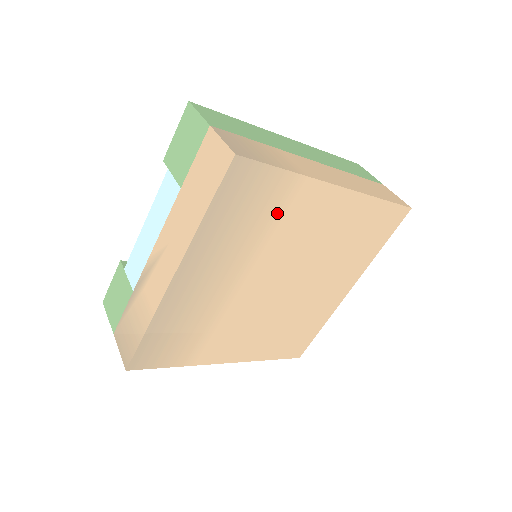
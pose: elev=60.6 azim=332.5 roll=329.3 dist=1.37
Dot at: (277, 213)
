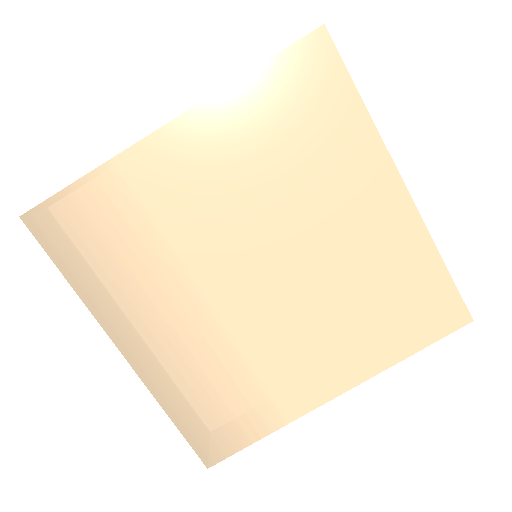
Dot at: (136, 215)
